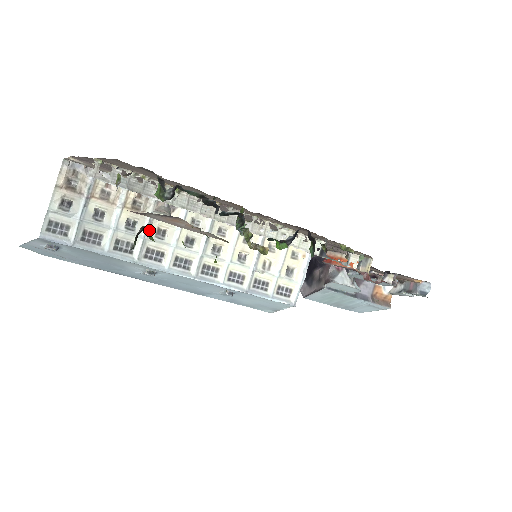
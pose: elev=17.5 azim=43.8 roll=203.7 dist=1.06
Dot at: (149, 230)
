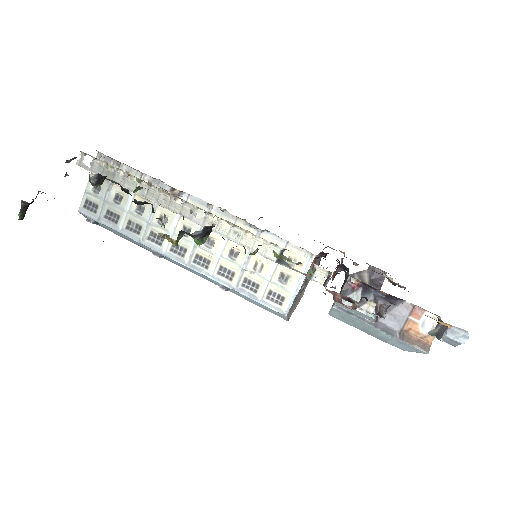
Dot at: occluded
